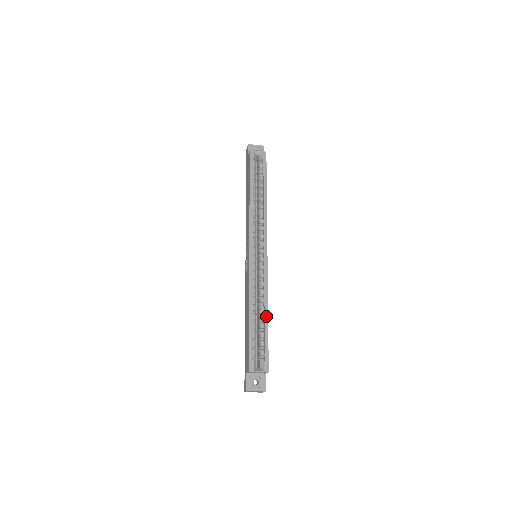
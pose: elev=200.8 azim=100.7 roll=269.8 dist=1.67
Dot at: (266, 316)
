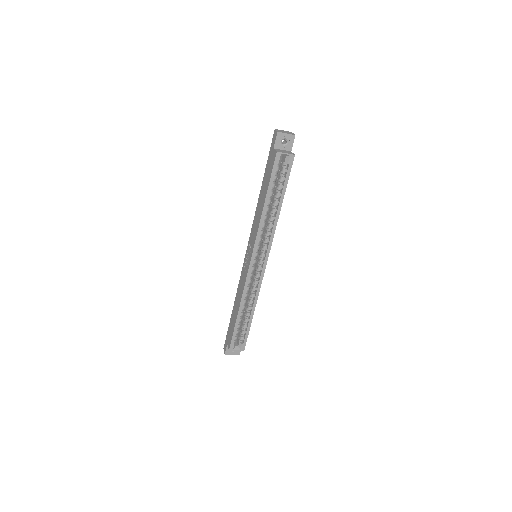
Dot at: (252, 314)
